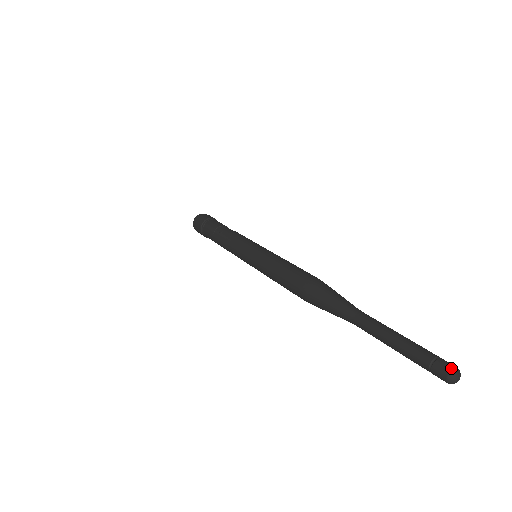
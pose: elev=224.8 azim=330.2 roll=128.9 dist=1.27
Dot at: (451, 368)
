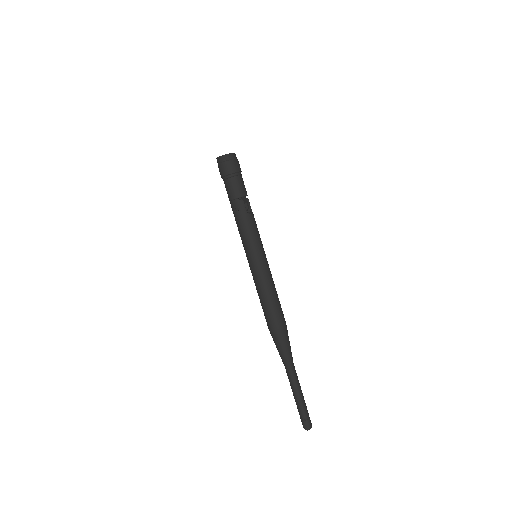
Dot at: (308, 428)
